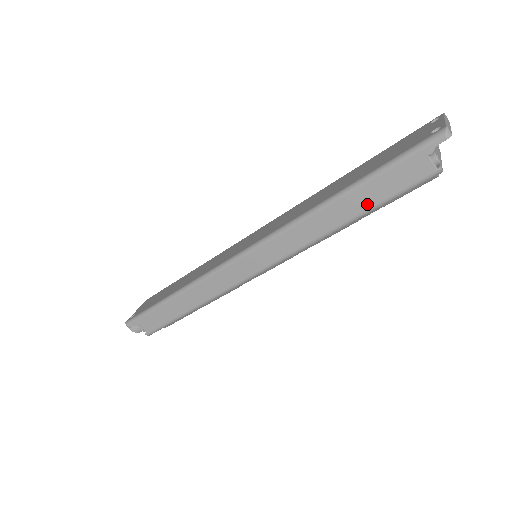
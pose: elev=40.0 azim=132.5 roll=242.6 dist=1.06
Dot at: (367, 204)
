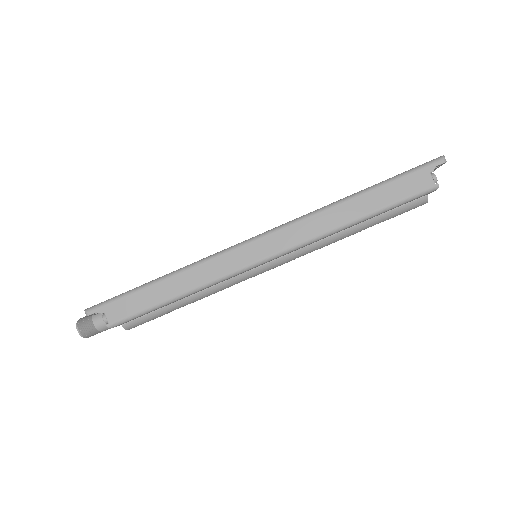
Dot at: (378, 205)
